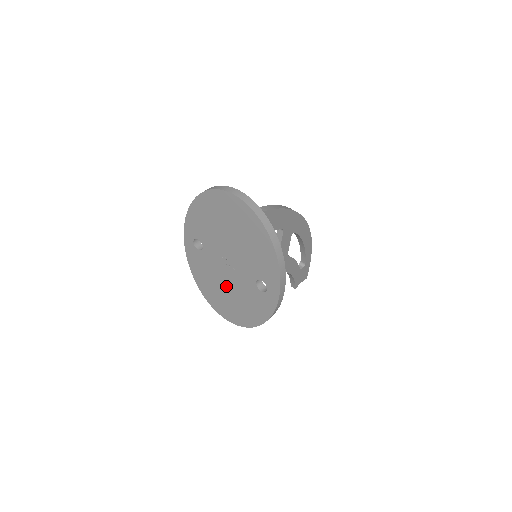
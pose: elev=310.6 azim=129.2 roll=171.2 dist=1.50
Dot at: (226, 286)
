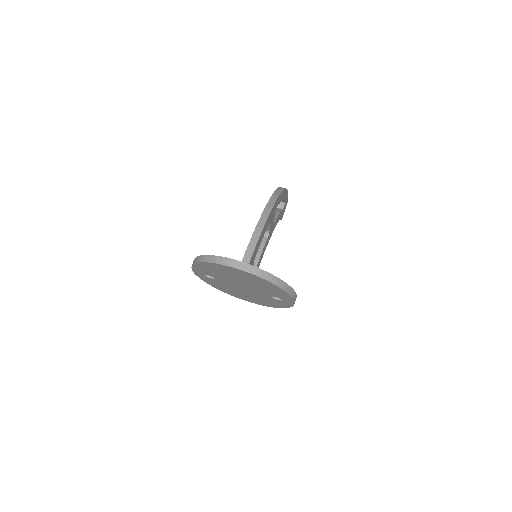
Dot at: (243, 293)
